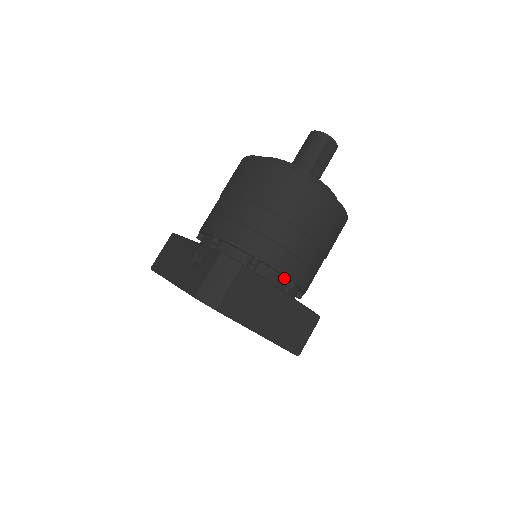
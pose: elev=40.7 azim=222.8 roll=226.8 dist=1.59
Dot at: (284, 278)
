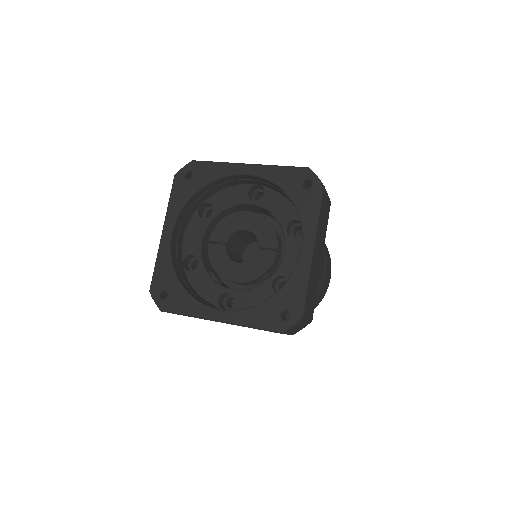
Dot at: occluded
